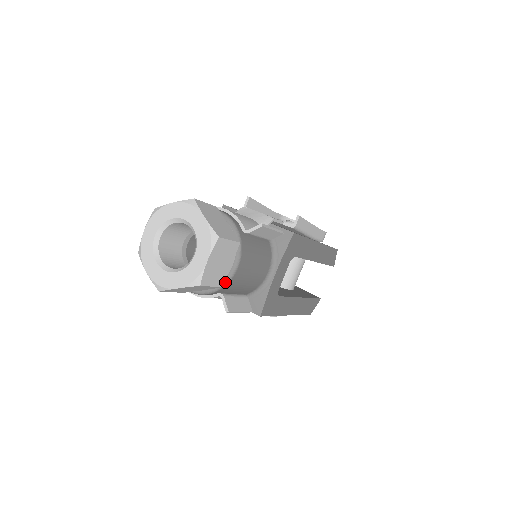
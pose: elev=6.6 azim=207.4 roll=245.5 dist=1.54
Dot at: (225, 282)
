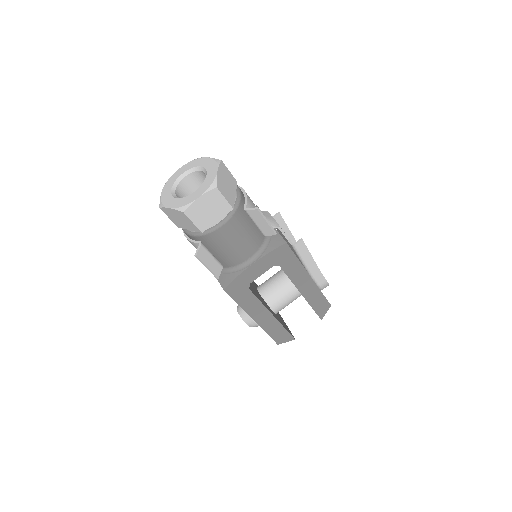
Dot at: (207, 231)
